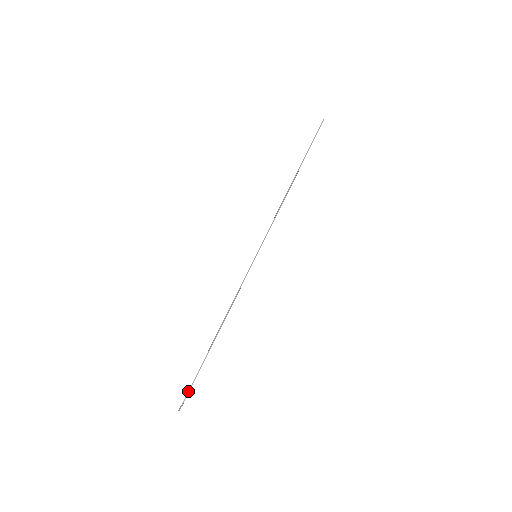
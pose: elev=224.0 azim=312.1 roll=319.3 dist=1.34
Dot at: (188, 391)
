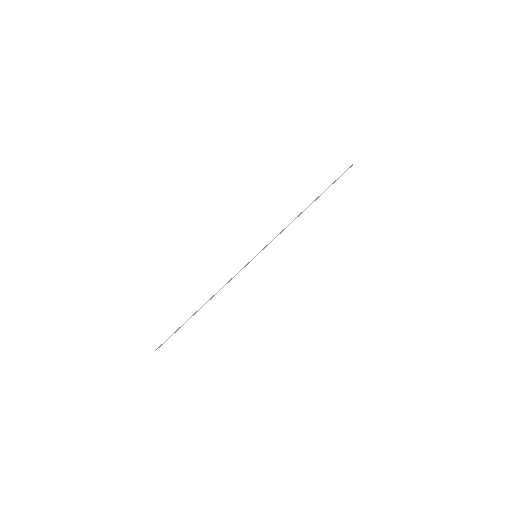
Dot at: (168, 338)
